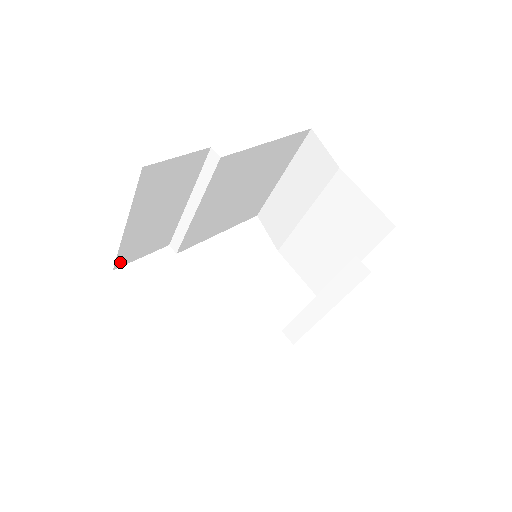
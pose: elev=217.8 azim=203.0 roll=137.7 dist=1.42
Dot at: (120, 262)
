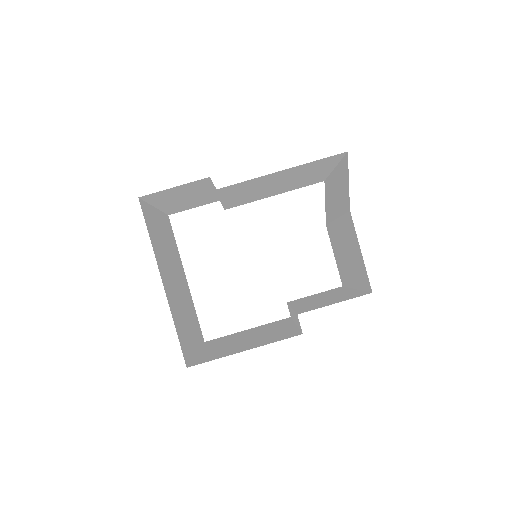
Dot at: (172, 212)
